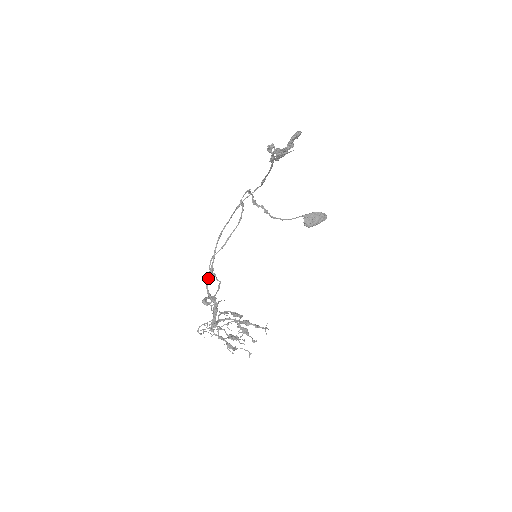
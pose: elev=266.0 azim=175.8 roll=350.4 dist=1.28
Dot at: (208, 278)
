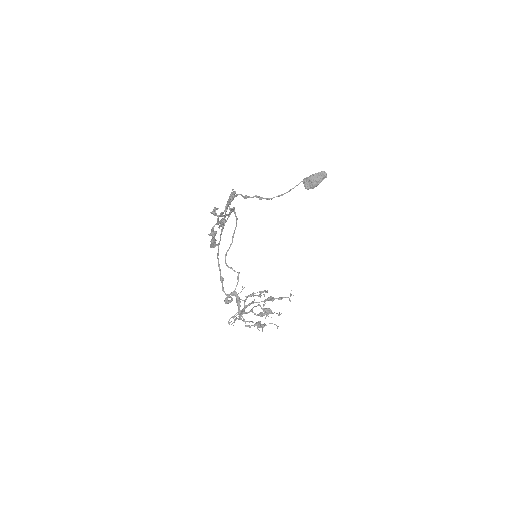
Dot at: occluded
